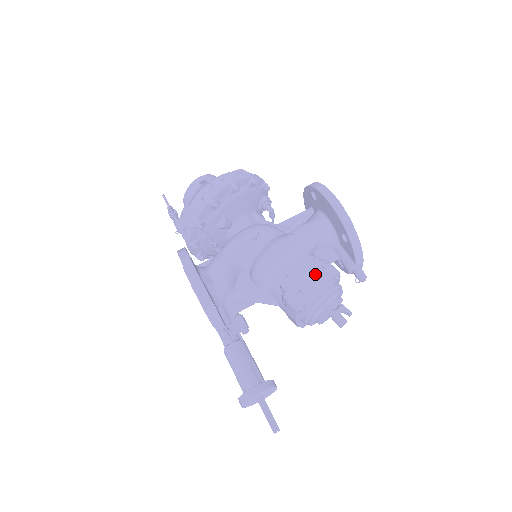
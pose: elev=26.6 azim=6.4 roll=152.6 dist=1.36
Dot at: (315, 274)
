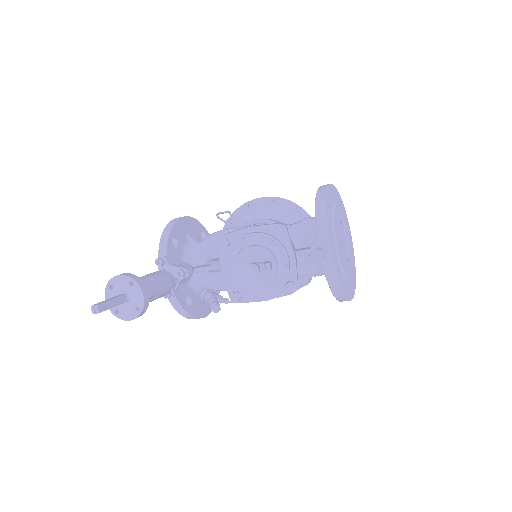
Dot at: occluded
